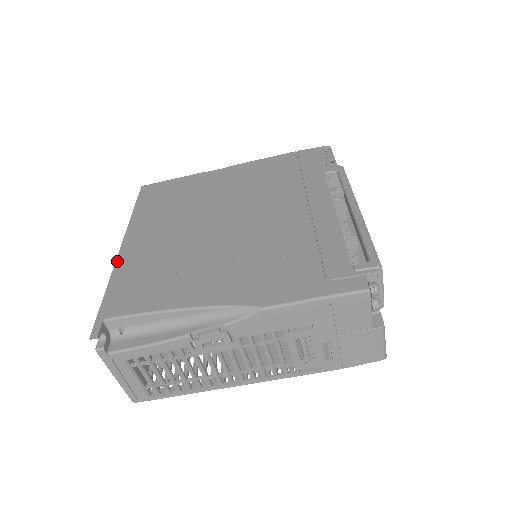
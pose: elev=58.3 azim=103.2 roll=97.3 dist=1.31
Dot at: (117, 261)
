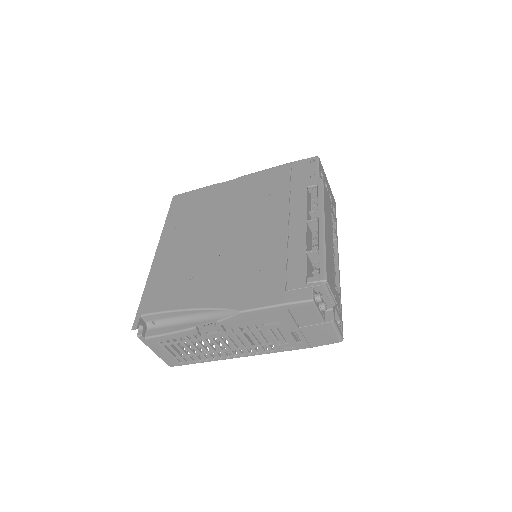
Dot at: (152, 267)
